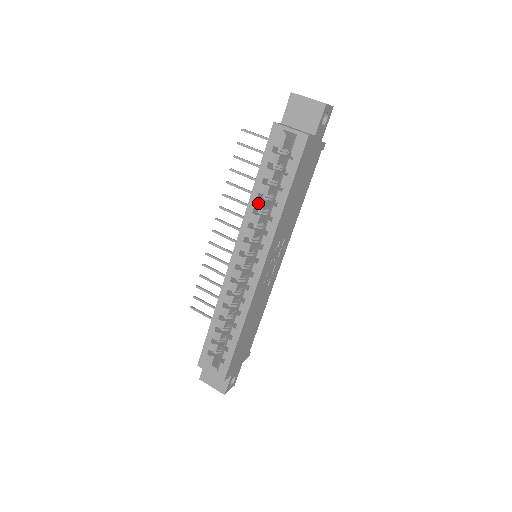
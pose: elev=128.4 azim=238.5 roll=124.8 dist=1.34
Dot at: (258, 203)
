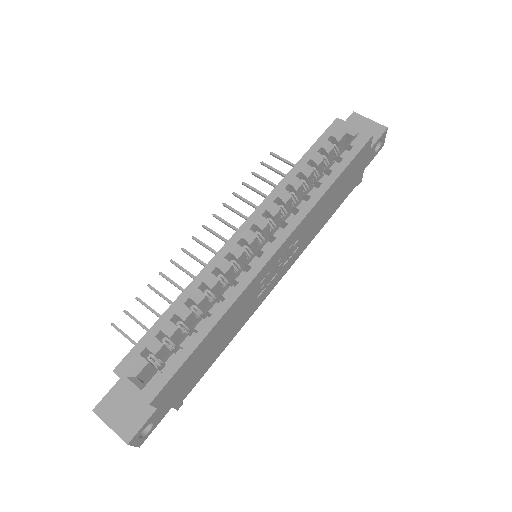
Dot at: (296, 181)
